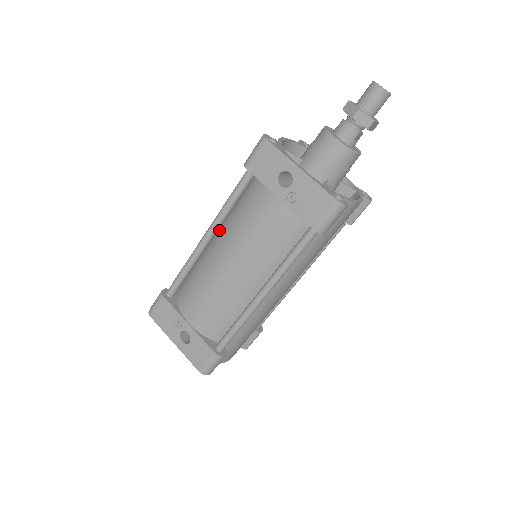
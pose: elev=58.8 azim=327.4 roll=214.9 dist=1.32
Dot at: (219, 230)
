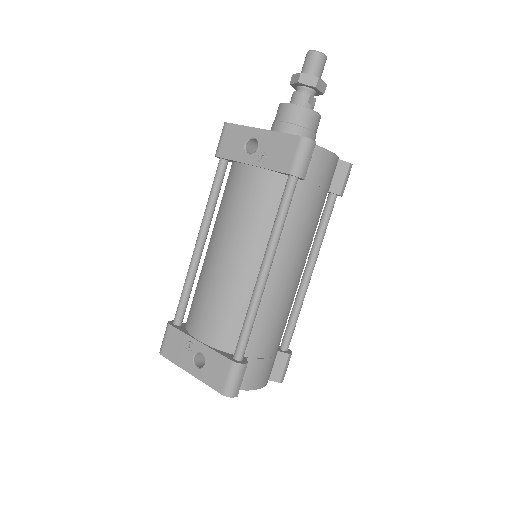
Dot at: (211, 235)
